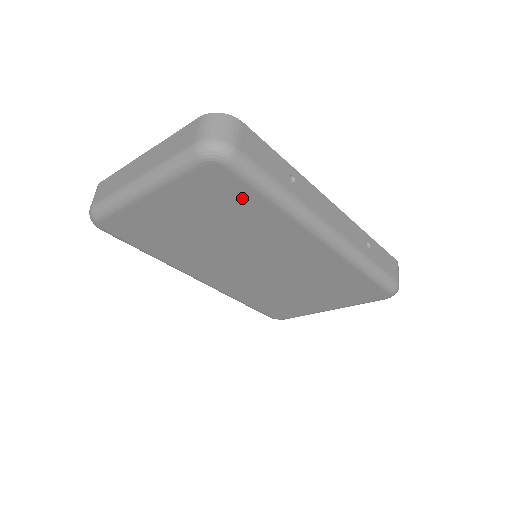
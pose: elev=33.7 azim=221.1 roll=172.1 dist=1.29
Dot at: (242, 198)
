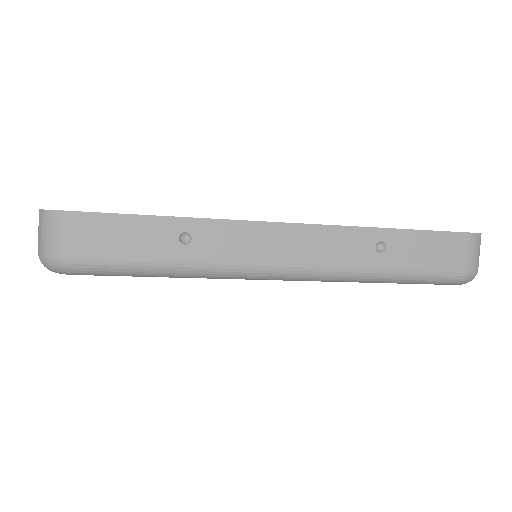
Dot at: occluded
